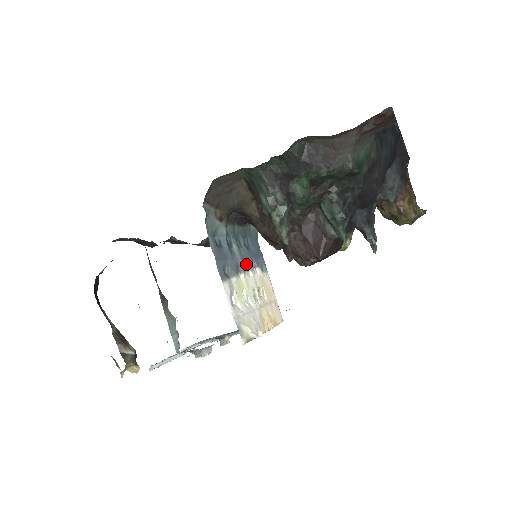
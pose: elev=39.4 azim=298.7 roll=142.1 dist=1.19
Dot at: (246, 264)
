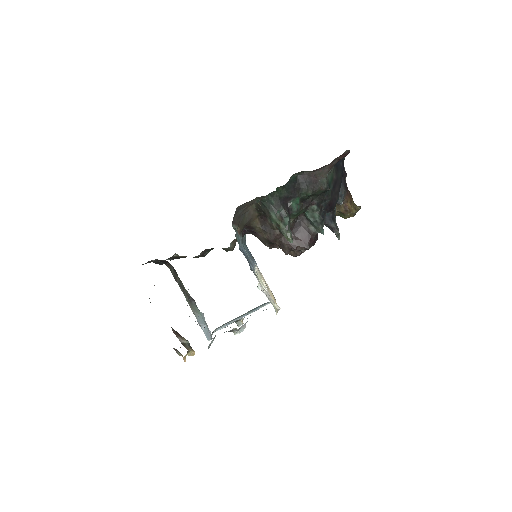
Dot at: occluded
